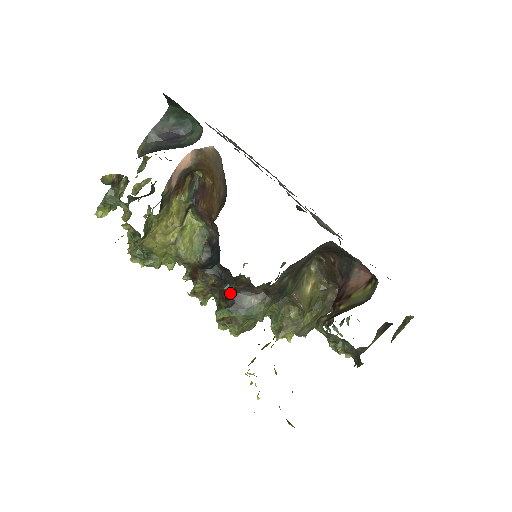
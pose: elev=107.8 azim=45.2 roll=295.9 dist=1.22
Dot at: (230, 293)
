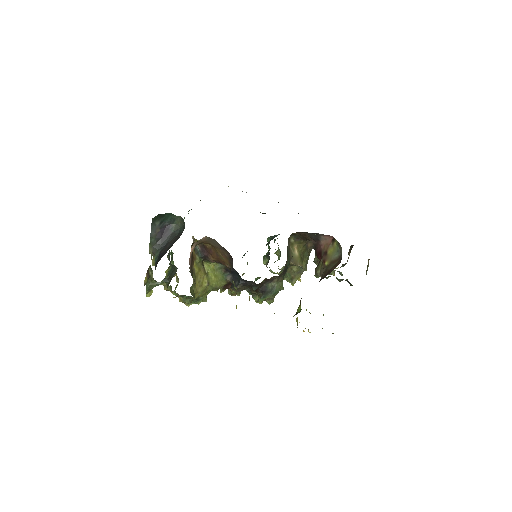
Dot at: (258, 289)
